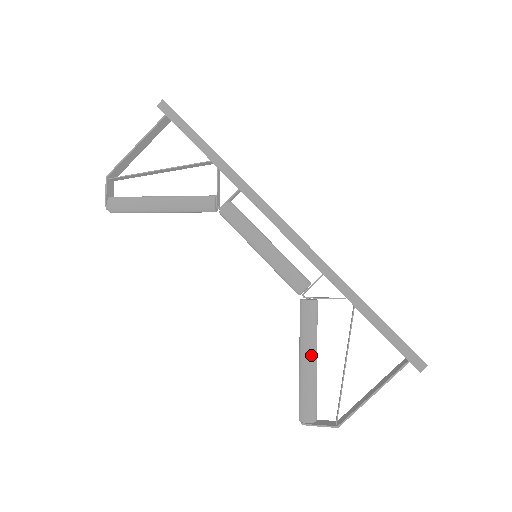
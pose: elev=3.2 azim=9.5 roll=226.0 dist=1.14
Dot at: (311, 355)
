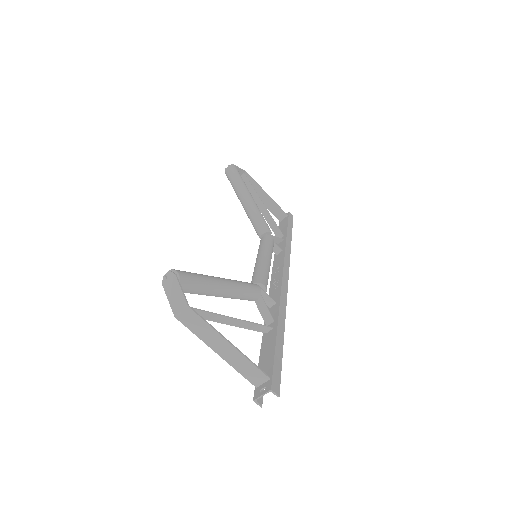
Dot at: (229, 286)
